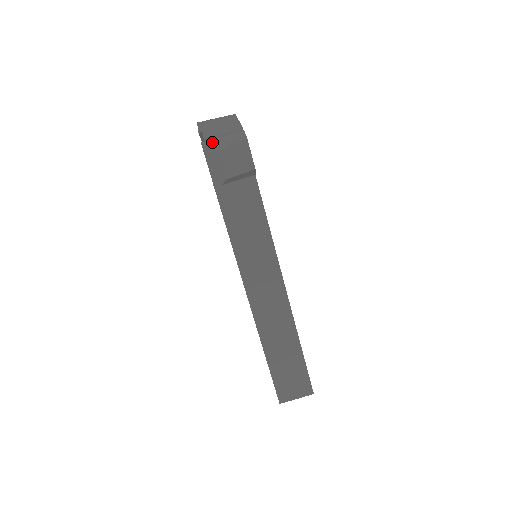
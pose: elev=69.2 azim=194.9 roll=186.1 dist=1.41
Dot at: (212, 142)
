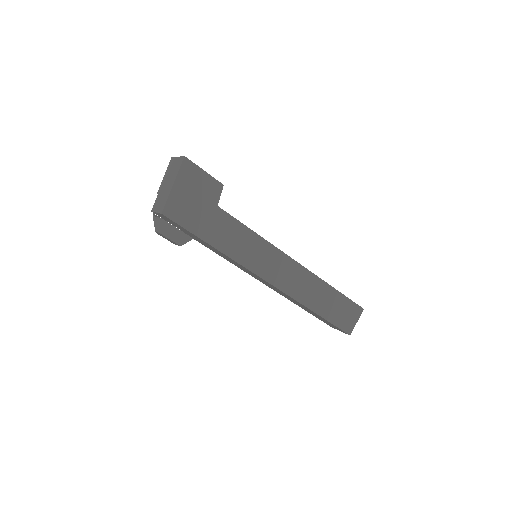
Dot at: occluded
